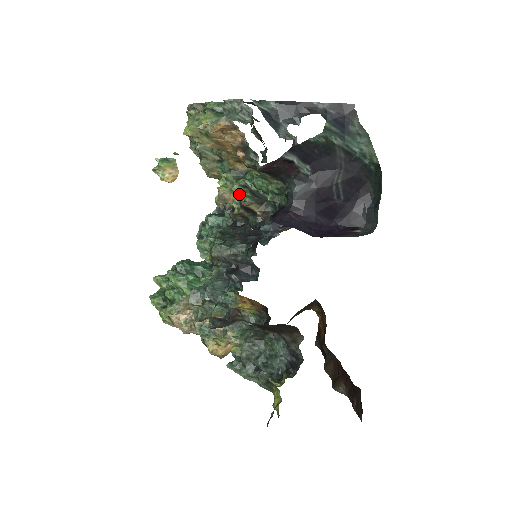
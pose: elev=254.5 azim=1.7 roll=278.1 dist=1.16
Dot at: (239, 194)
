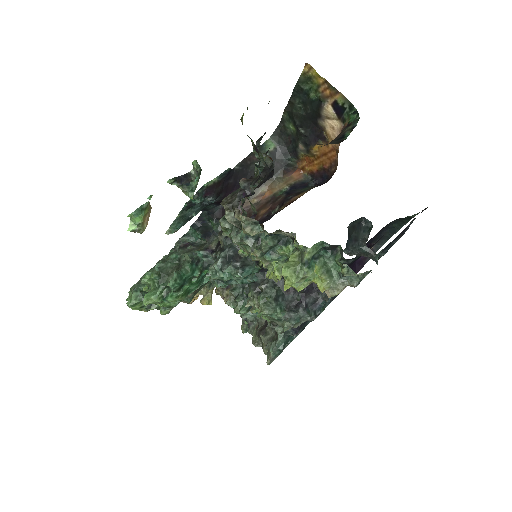
Dot at: occluded
